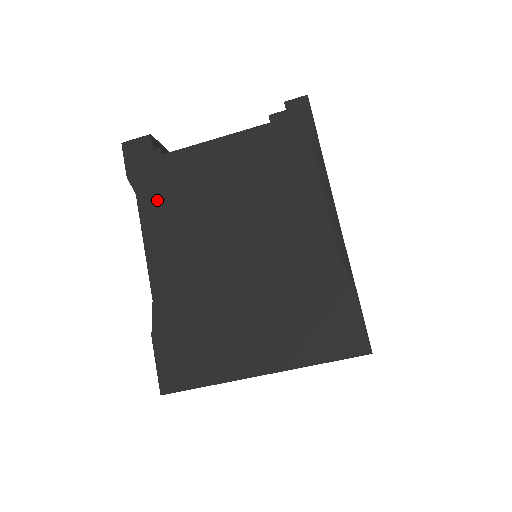
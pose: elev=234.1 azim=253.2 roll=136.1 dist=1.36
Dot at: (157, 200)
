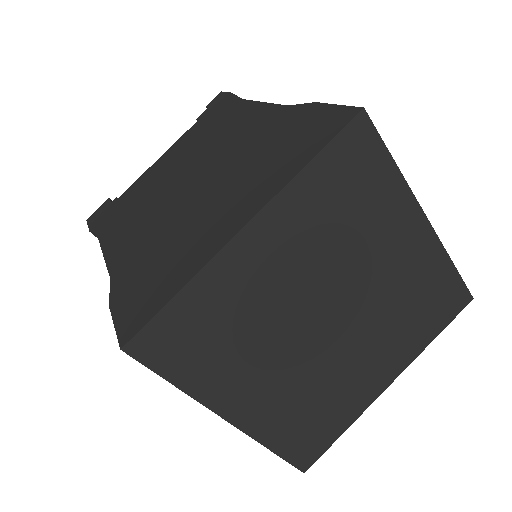
Dot at: (114, 220)
